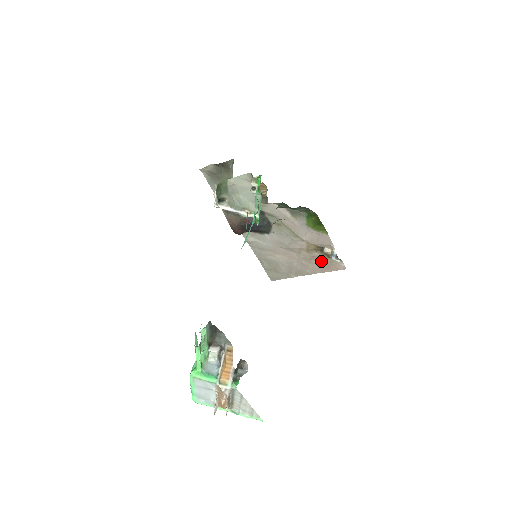
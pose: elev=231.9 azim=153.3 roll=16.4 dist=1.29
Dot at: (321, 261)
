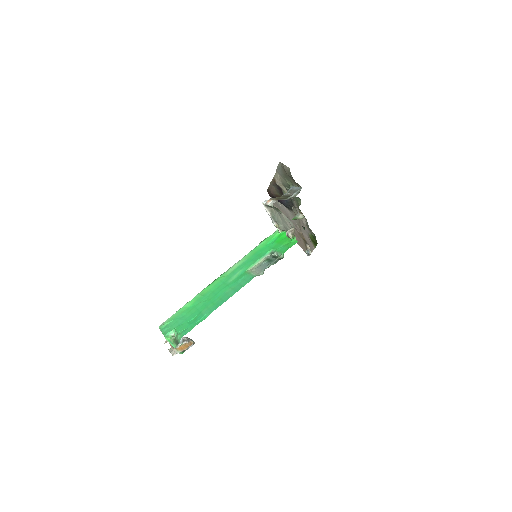
Dot at: (301, 242)
